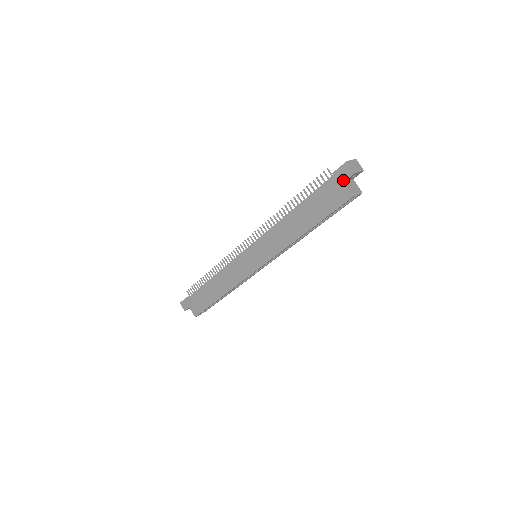
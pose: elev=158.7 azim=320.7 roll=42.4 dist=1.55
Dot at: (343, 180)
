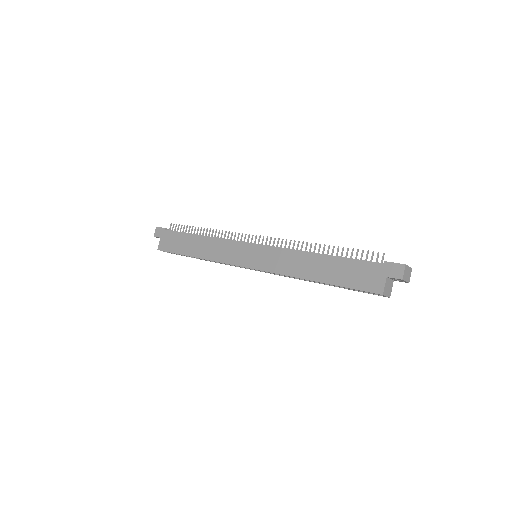
Dot at: (388, 275)
